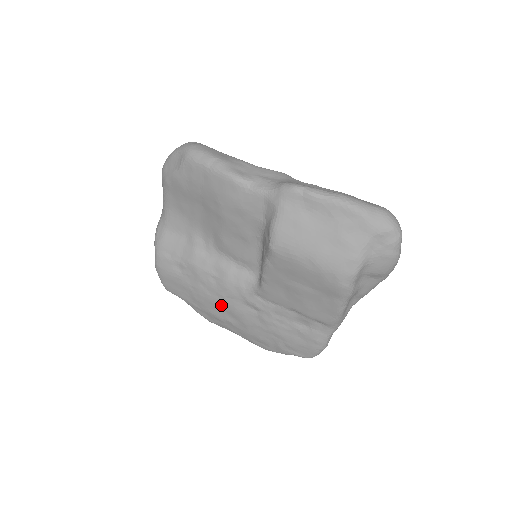
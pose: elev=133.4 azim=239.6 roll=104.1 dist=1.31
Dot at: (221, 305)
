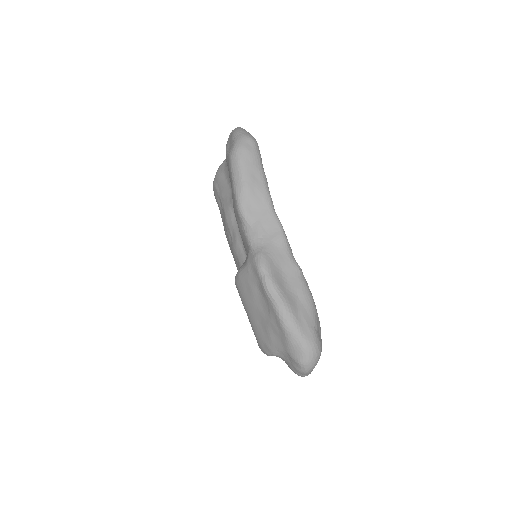
Dot at: occluded
